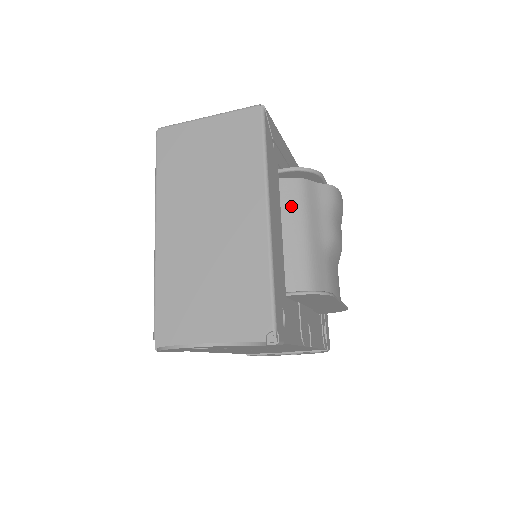
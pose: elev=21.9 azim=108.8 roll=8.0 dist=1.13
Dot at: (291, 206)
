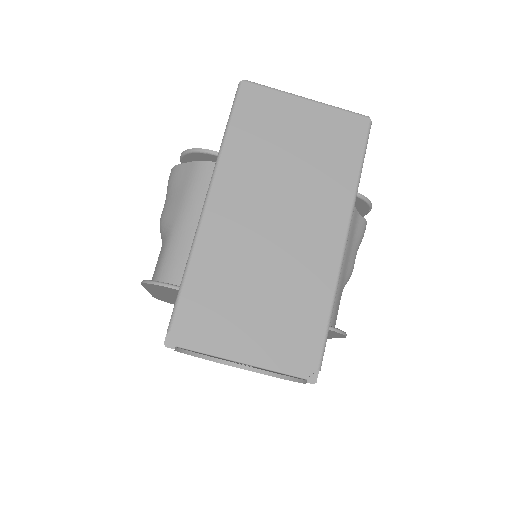
Dot at: occluded
